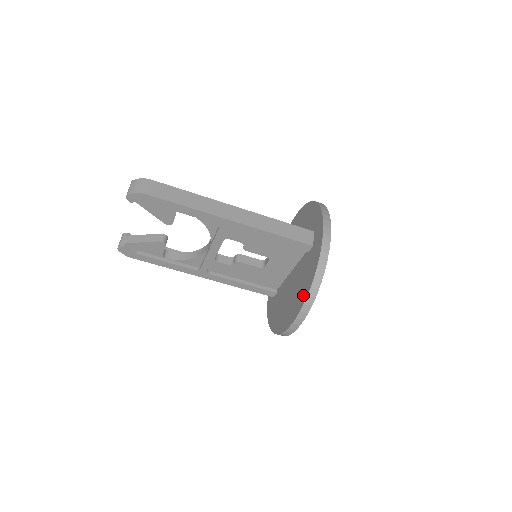
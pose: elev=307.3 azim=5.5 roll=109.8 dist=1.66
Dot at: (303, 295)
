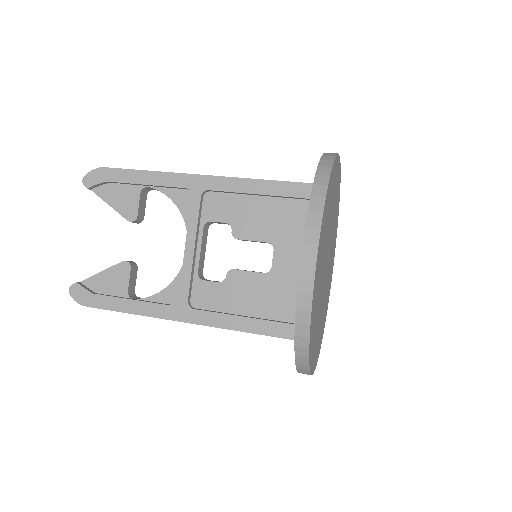
Dot at: occluded
